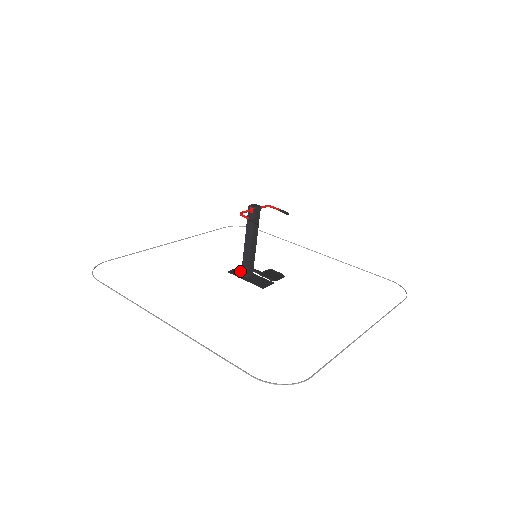
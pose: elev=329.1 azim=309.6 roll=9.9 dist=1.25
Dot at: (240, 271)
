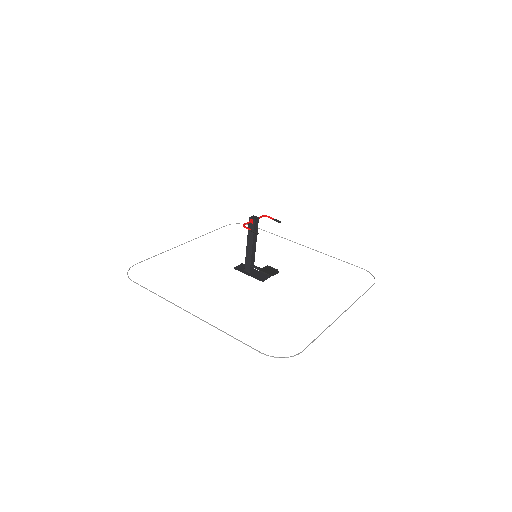
Dot at: (243, 267)
